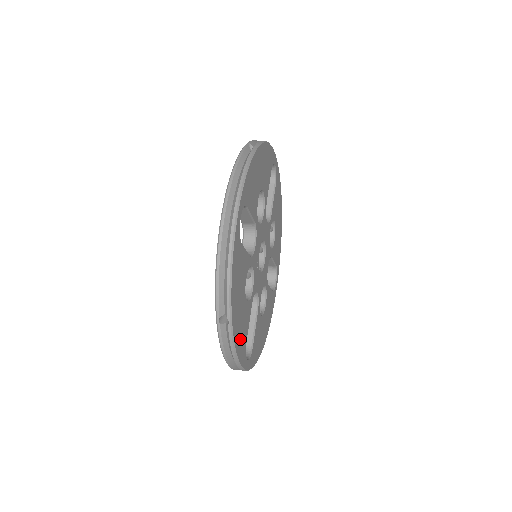
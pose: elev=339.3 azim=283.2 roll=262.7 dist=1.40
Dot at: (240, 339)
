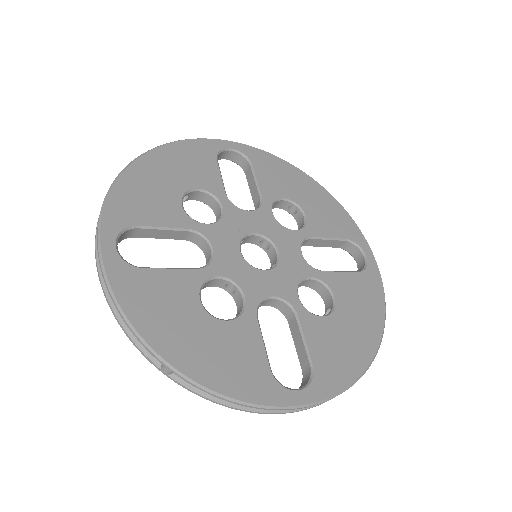
Dot at: (133, 195)
